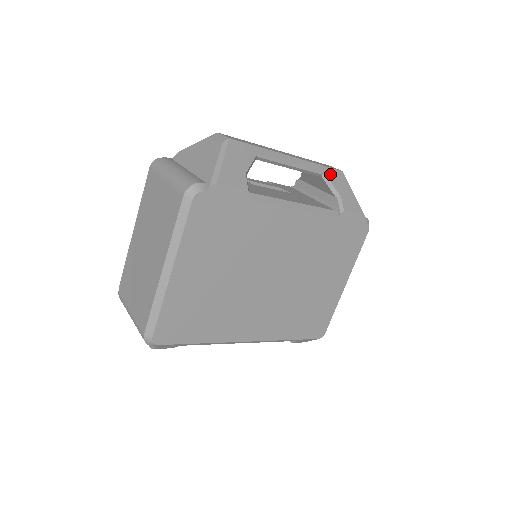
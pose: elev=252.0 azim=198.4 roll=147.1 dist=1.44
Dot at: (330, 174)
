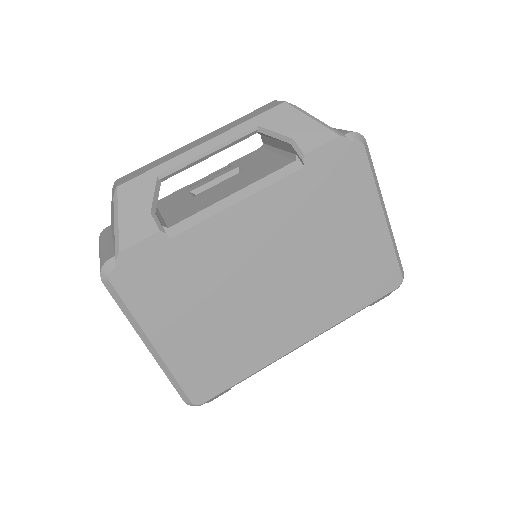
Dot at: (266, 121)
